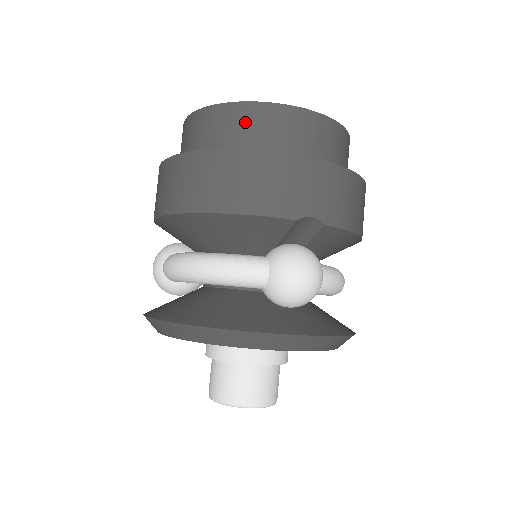
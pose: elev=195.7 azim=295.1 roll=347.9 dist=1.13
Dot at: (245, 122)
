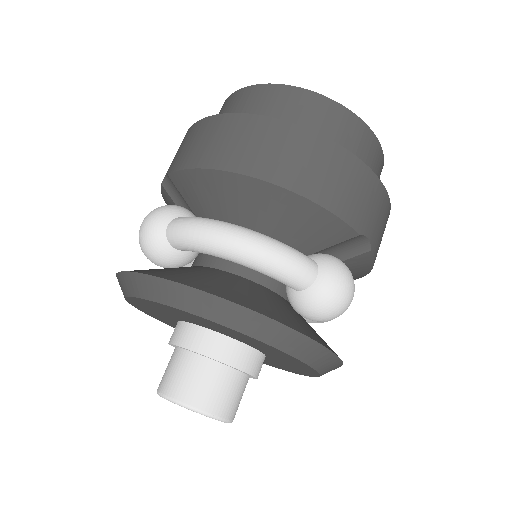
Dot at: (332, 121)
